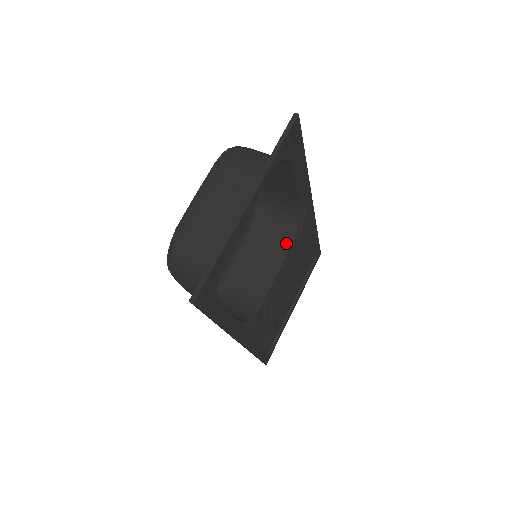
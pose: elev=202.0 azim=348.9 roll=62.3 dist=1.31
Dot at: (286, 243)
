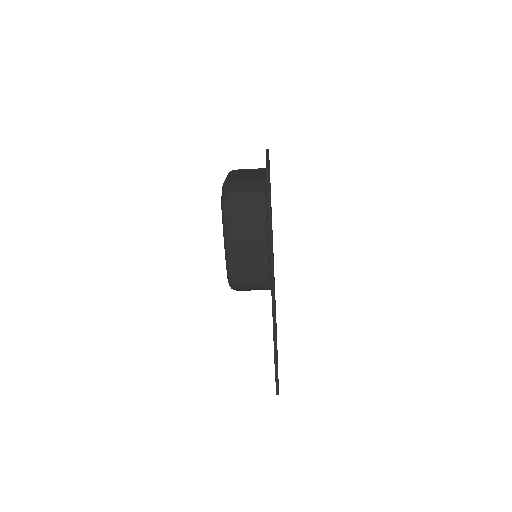
Dot at: occluded
